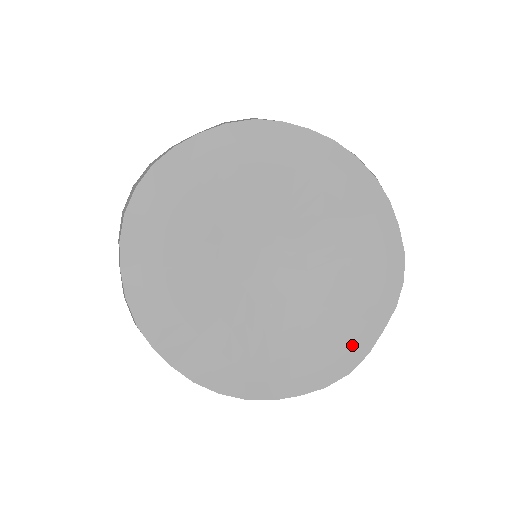
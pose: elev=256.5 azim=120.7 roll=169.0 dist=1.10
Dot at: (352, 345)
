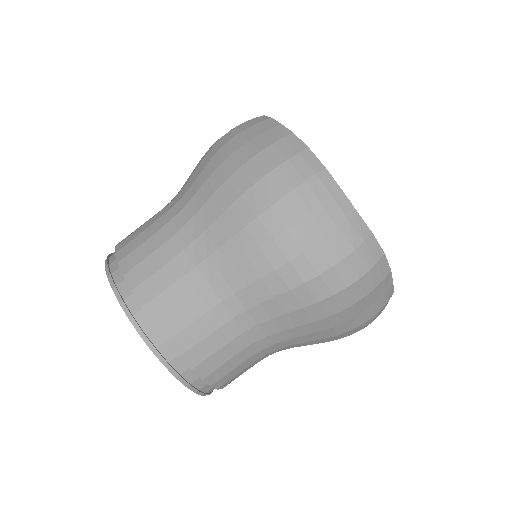
Dot at: occluded
